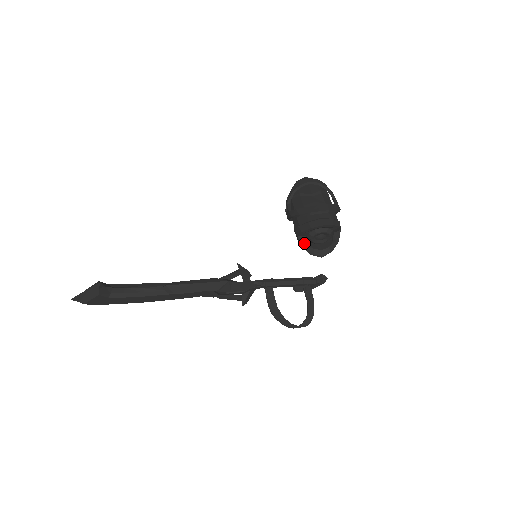
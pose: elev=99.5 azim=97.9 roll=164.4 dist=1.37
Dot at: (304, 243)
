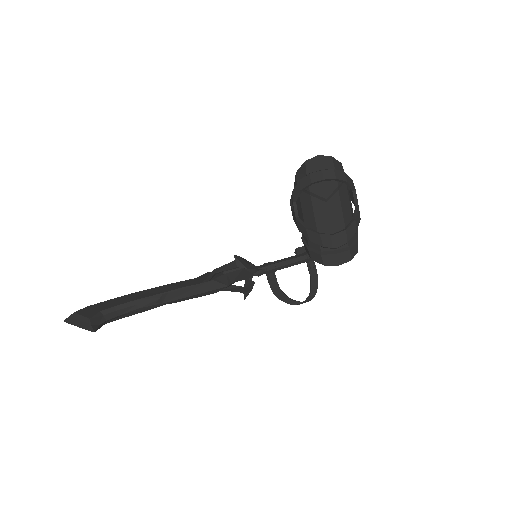
Dot at: occluded
